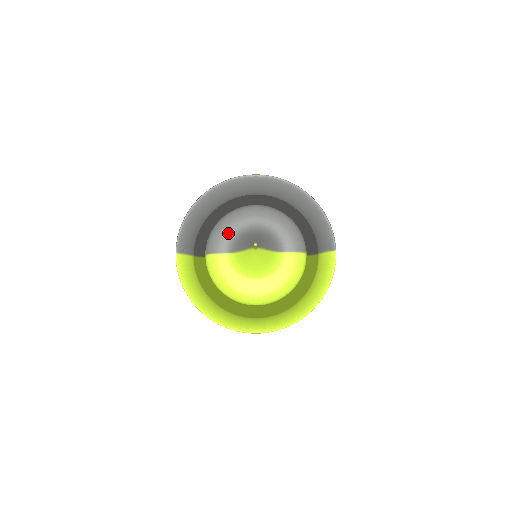
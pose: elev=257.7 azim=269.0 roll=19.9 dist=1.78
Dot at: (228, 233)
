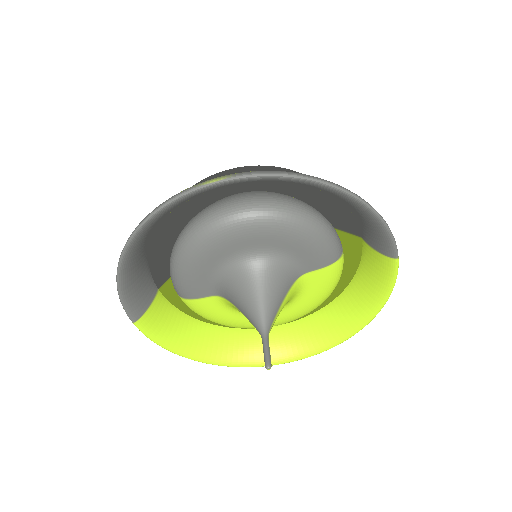
Dot at: (202, 273)
